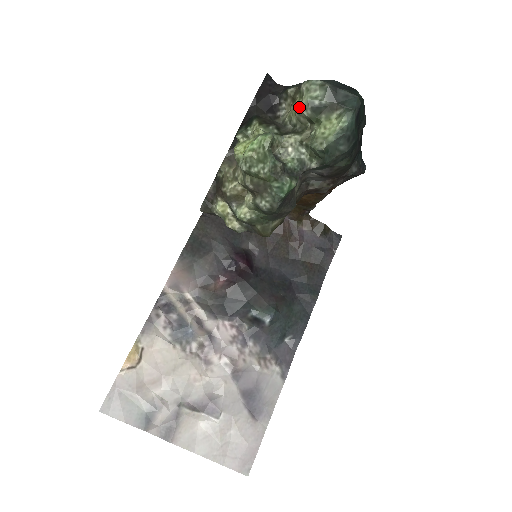
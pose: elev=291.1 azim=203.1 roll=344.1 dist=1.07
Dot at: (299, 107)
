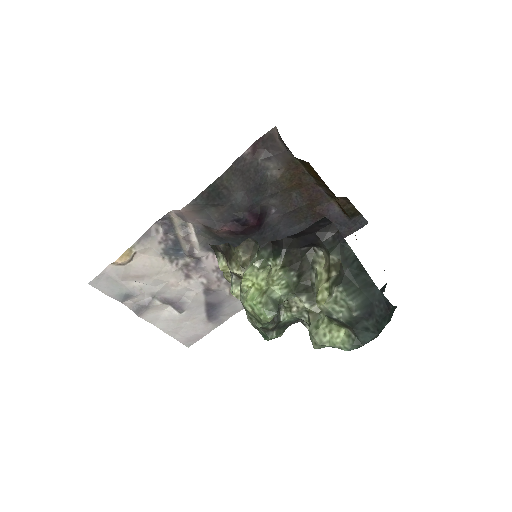
Dot at: (318, 303)
